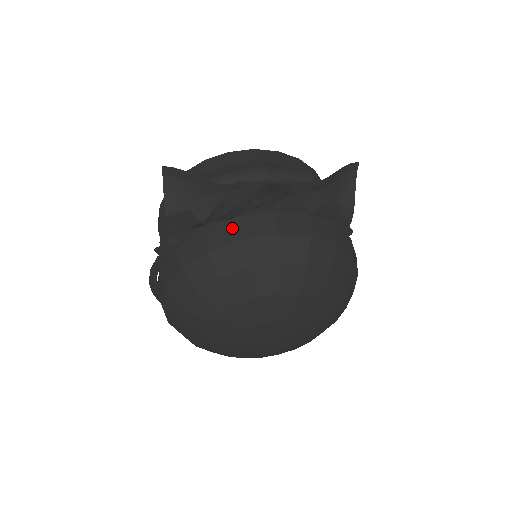
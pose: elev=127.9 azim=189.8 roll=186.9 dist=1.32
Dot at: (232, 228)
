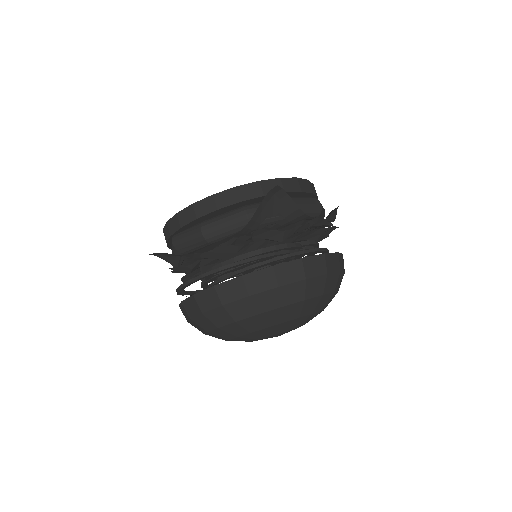
Dot at: (322, 262)
